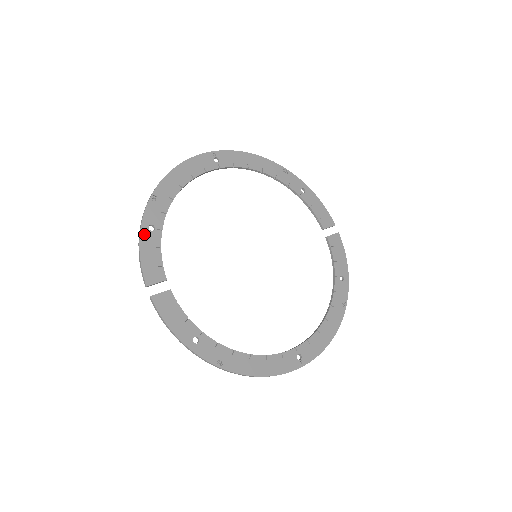
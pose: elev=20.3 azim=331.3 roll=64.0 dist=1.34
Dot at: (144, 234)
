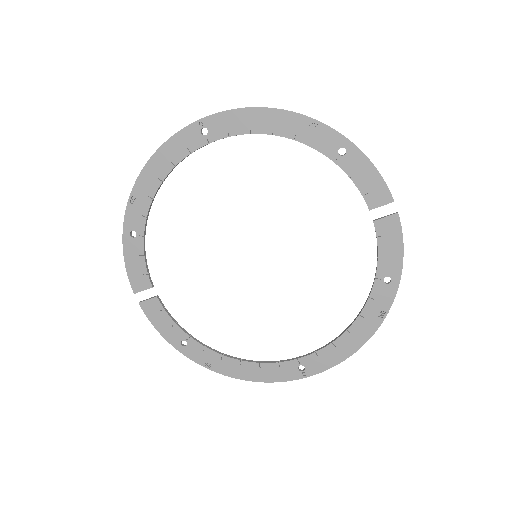
Dot at: (126, 242)
